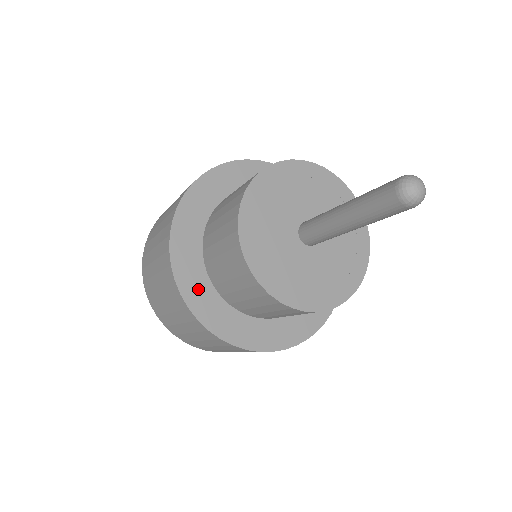
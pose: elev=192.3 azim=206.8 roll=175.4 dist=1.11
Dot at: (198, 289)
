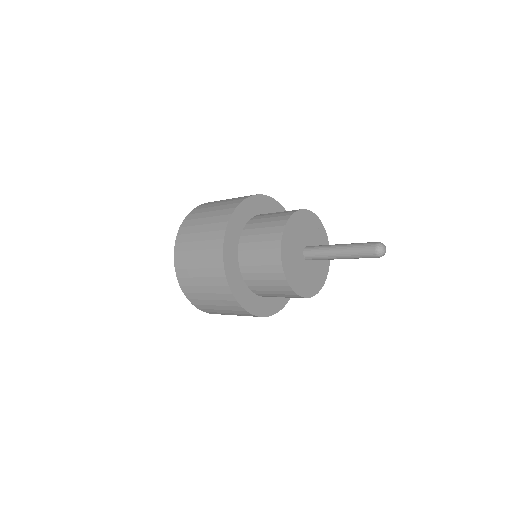
Dot at: (234, 275)
